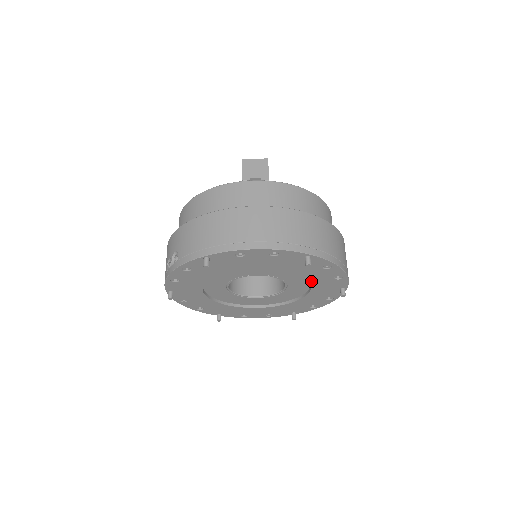
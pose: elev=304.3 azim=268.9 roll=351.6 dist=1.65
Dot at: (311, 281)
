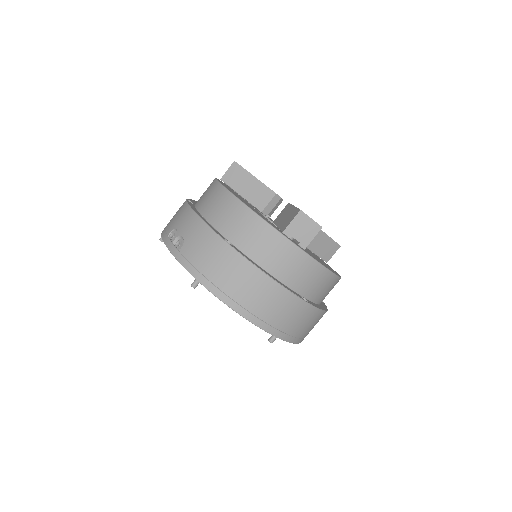
Dot at: occluded
